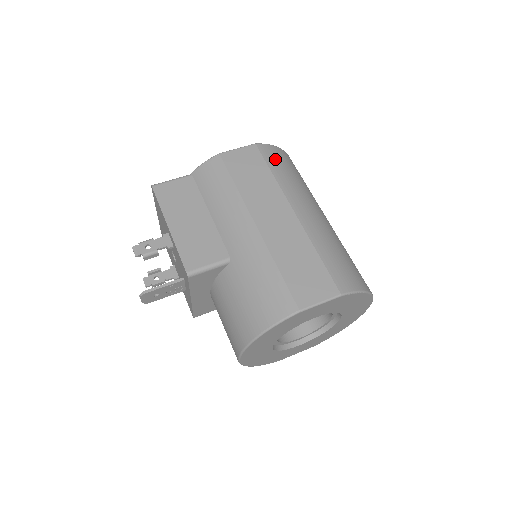
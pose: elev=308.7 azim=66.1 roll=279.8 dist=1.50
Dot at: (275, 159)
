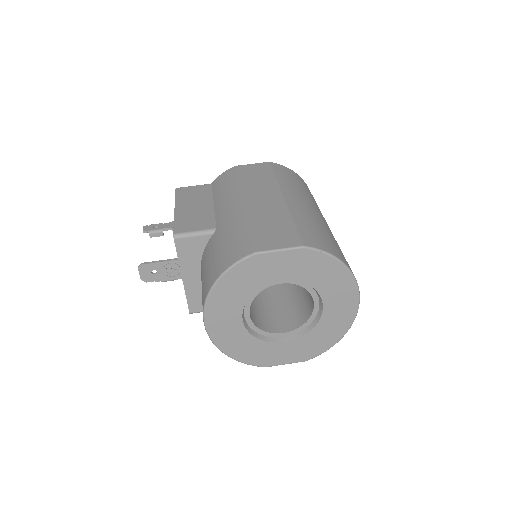
Dot at: (284, 172)
